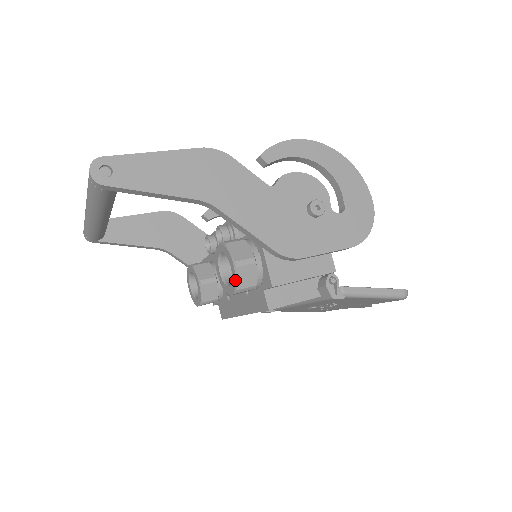
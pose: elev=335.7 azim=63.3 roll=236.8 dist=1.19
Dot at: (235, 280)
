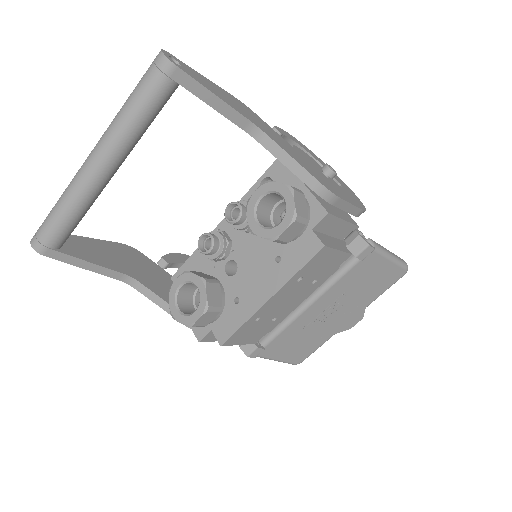
Dot at: (294, 203)
